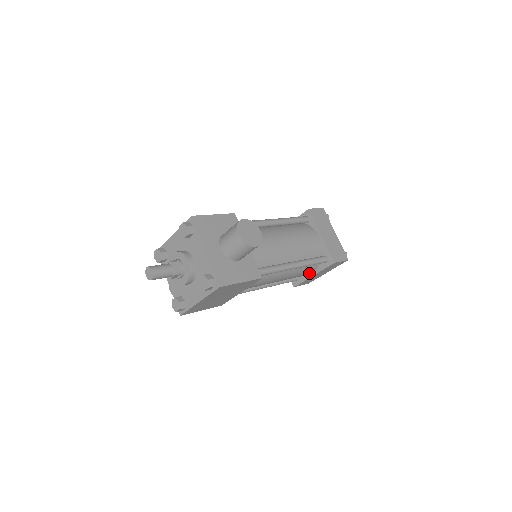
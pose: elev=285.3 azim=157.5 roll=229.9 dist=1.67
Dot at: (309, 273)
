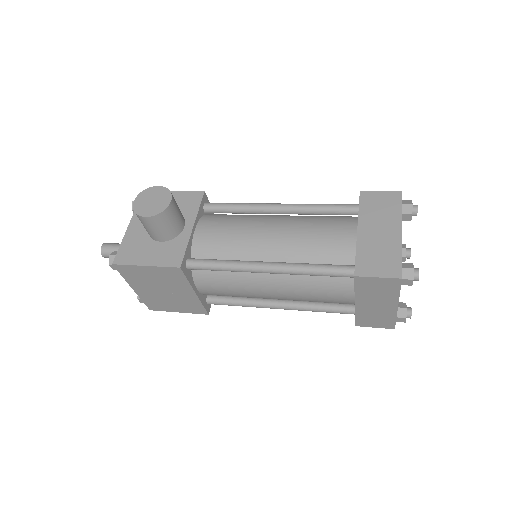
Dot at: (347, 297)
